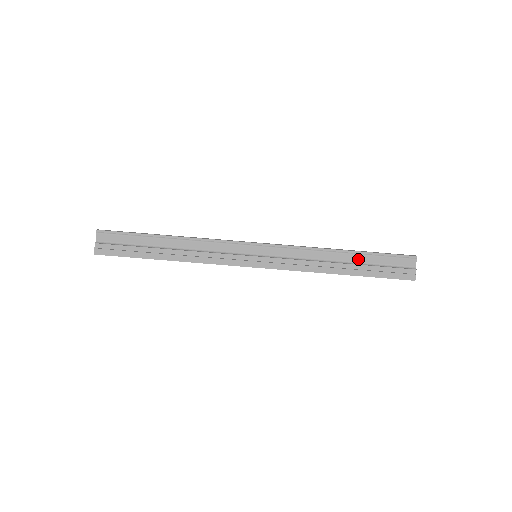
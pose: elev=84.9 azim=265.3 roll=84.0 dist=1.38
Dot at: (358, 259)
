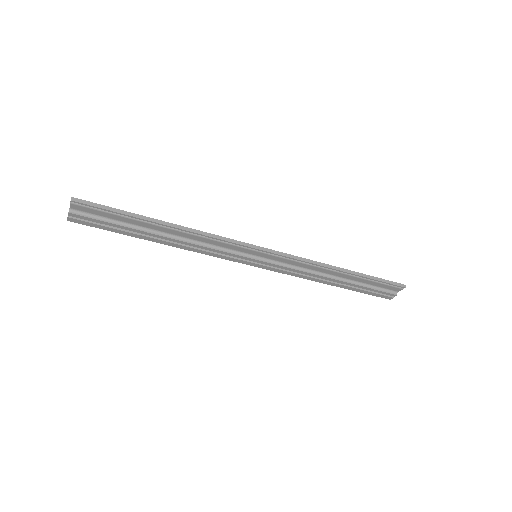
Dot at: (353, 279)
